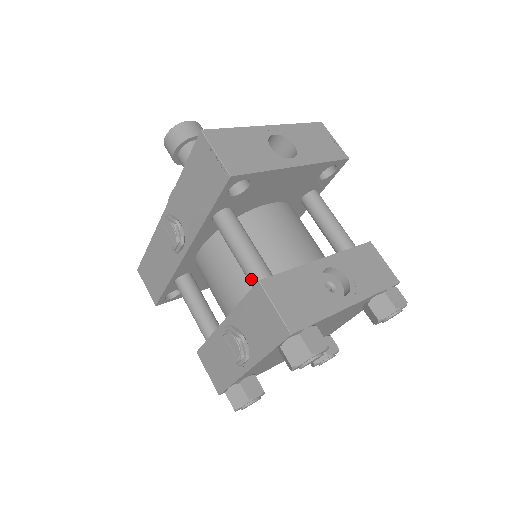
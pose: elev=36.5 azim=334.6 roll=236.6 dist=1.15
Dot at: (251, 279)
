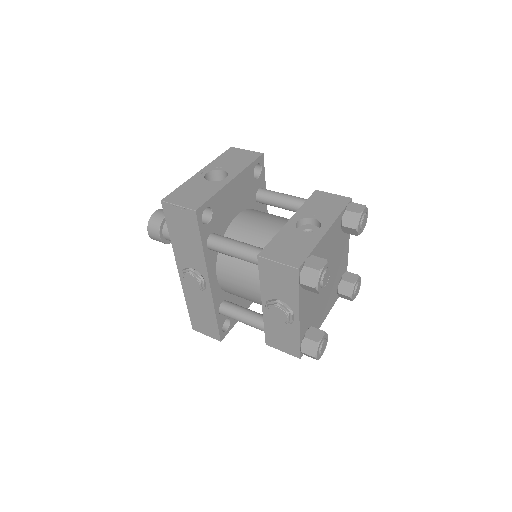
Dot at: (255, 261)
